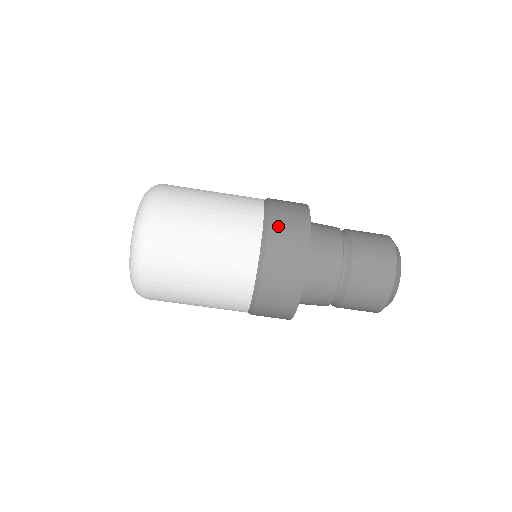
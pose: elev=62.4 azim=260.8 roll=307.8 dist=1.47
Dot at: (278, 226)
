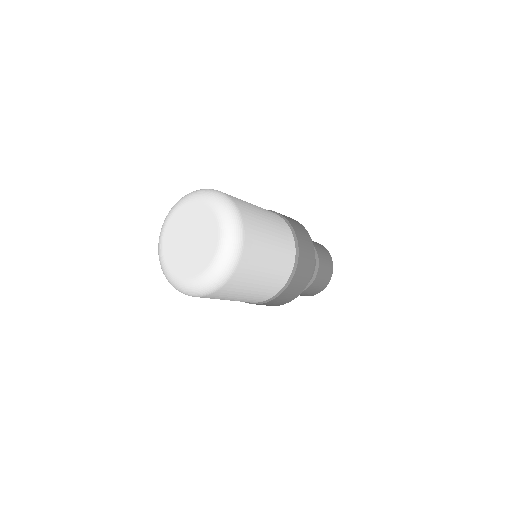
Dot at: occluded
